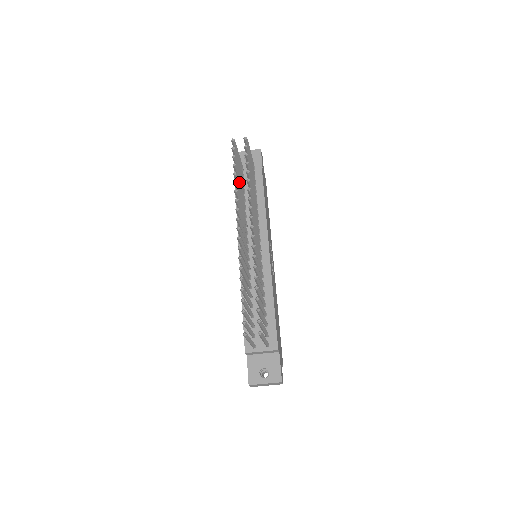
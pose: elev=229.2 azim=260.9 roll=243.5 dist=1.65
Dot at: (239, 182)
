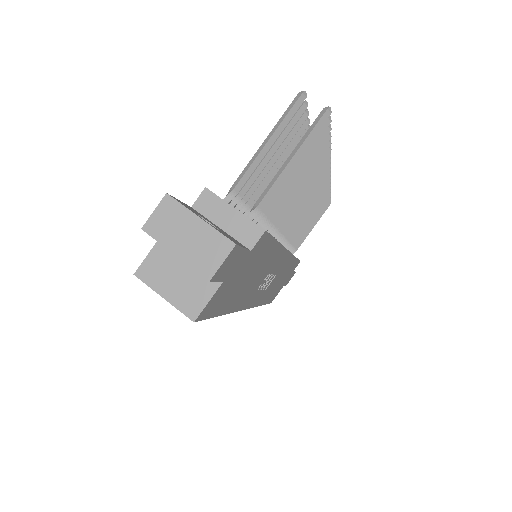
Dot at: occluded
